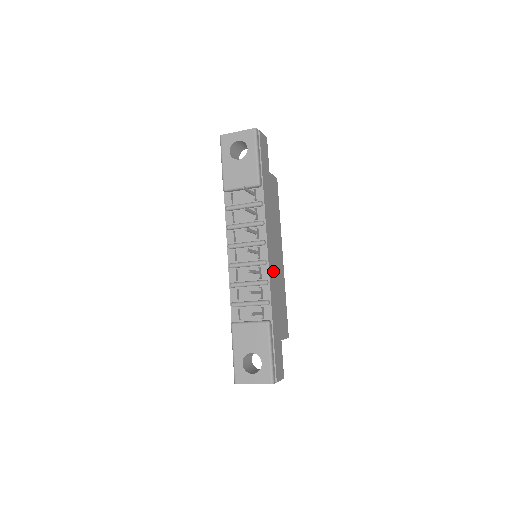
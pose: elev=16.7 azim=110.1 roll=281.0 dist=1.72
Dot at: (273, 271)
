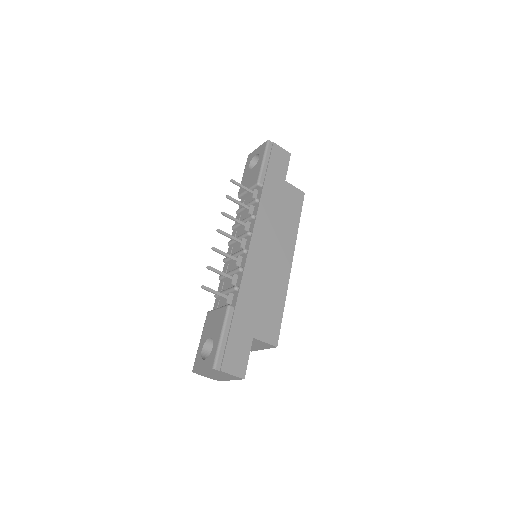
Dot at: (258, 264)
